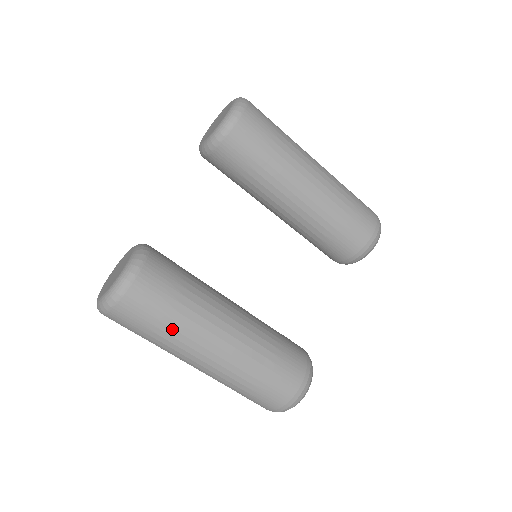
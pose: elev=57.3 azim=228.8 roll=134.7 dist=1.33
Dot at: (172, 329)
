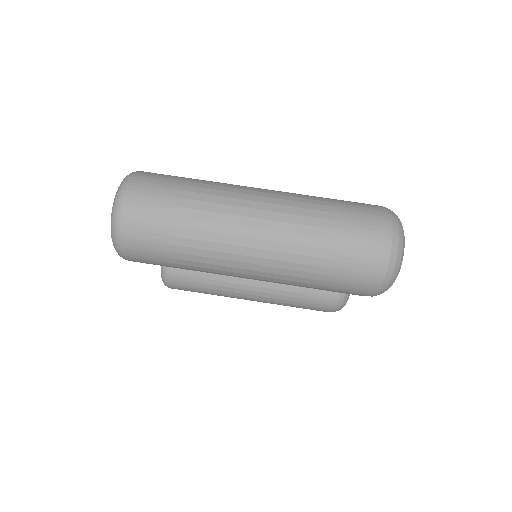
Dot at: (203, 181)
